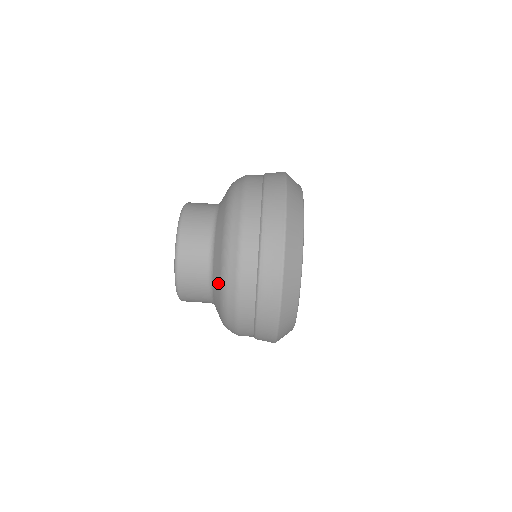
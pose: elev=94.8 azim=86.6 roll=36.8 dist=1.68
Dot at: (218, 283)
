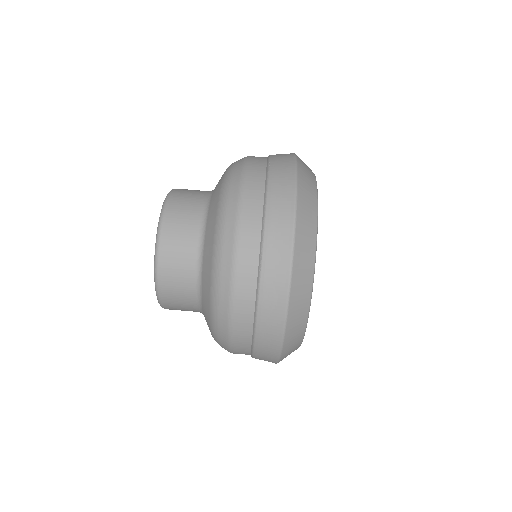
Dot at: (207, 314)
